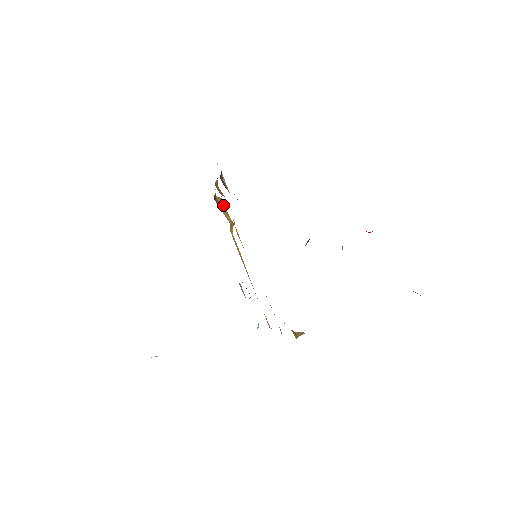
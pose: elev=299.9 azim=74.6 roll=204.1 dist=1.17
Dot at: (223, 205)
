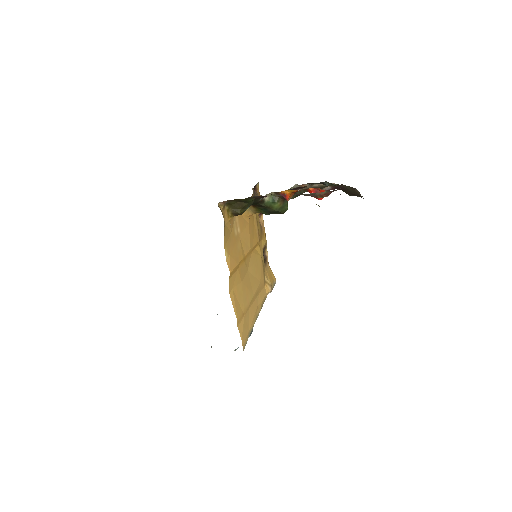
Dot at: (272, 277)
